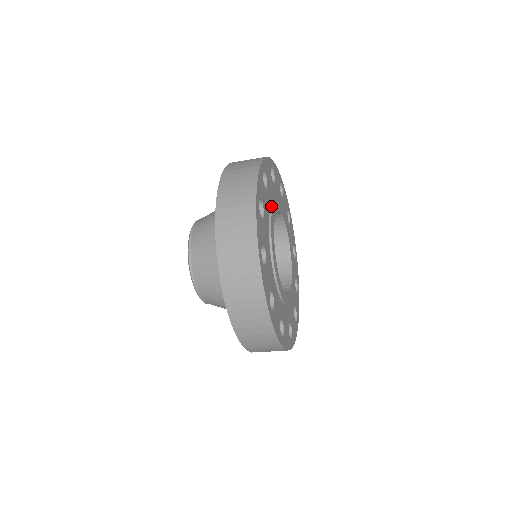
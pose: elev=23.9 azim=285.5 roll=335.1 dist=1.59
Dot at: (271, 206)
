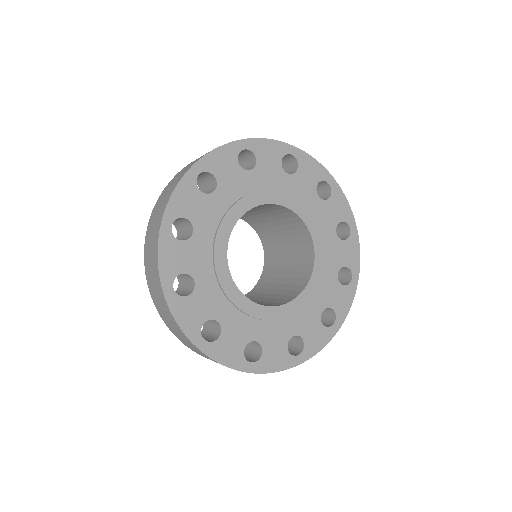
Dot at: (228, 209)
